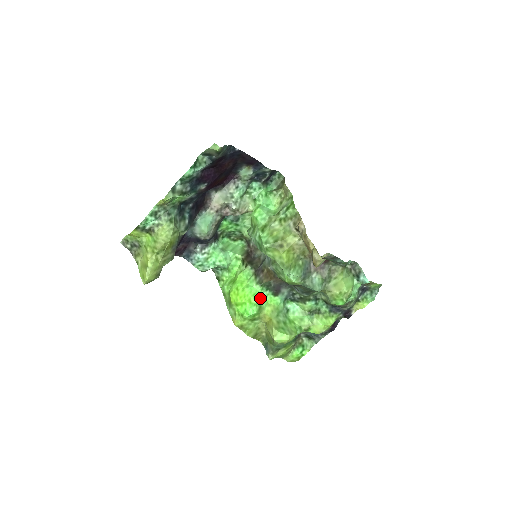
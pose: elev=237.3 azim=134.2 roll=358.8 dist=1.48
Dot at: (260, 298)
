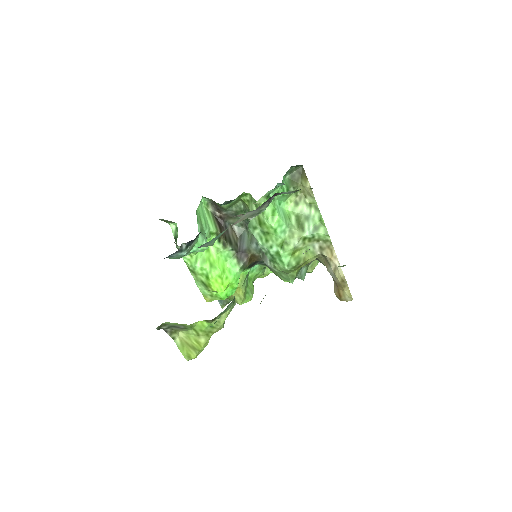
Dot at: occluded
